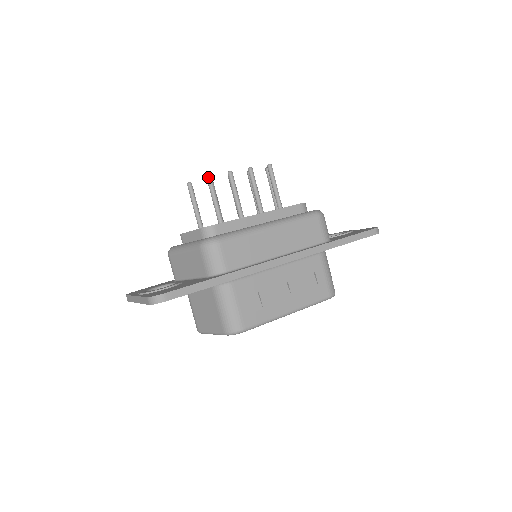
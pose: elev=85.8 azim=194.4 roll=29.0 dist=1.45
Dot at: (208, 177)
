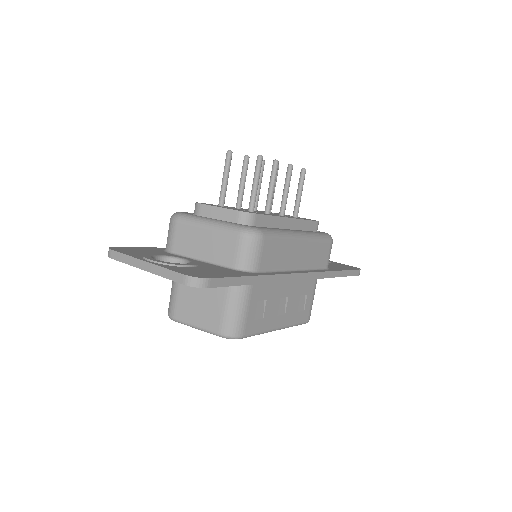
Dot at: (260, 157)
